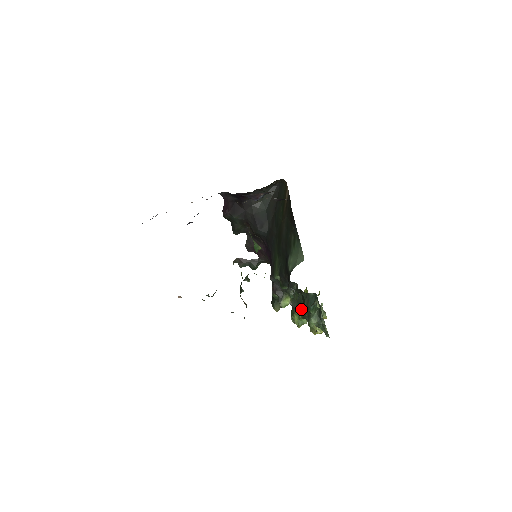
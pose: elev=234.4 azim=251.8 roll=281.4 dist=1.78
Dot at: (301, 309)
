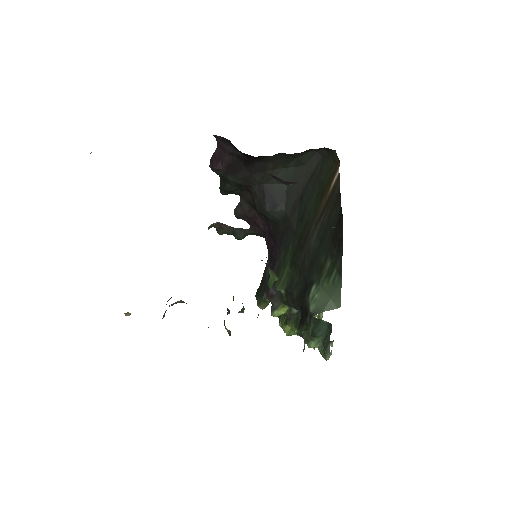
Dot at: occluded
